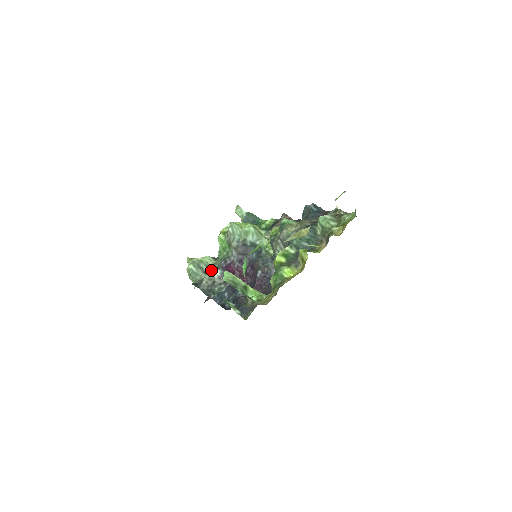
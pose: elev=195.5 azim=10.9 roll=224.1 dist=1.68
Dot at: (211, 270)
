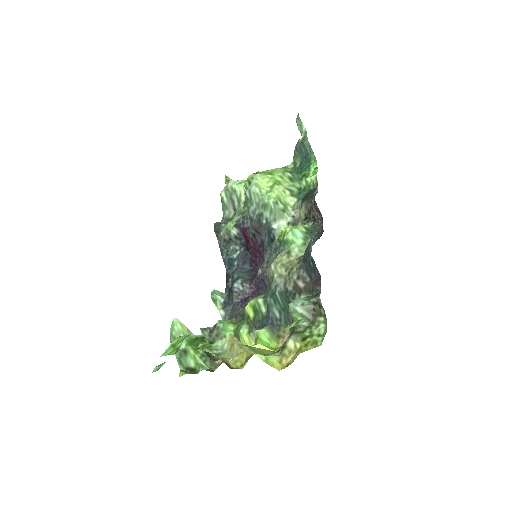
Dot at: (230, 223)
